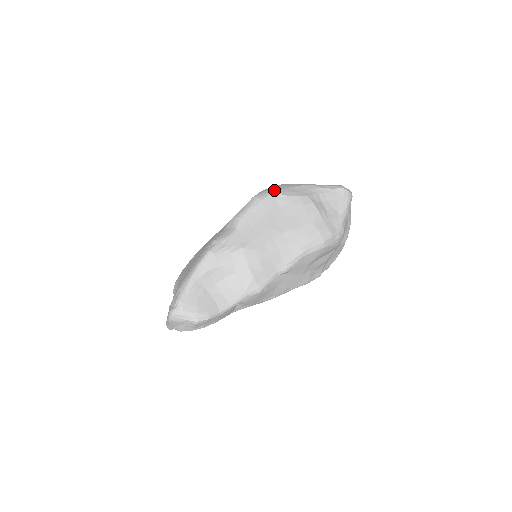
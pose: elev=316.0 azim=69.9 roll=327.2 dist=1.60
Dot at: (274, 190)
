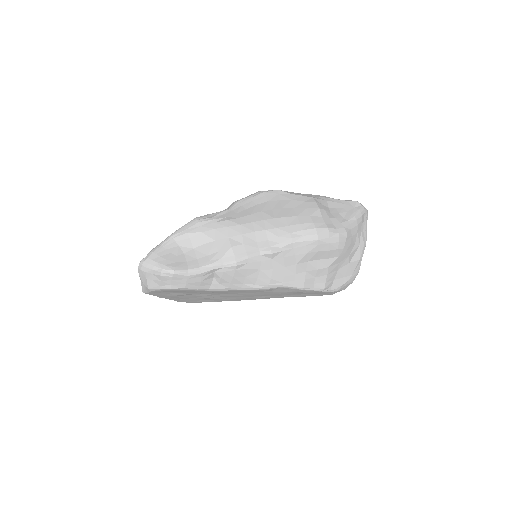
Dot at: occluded
